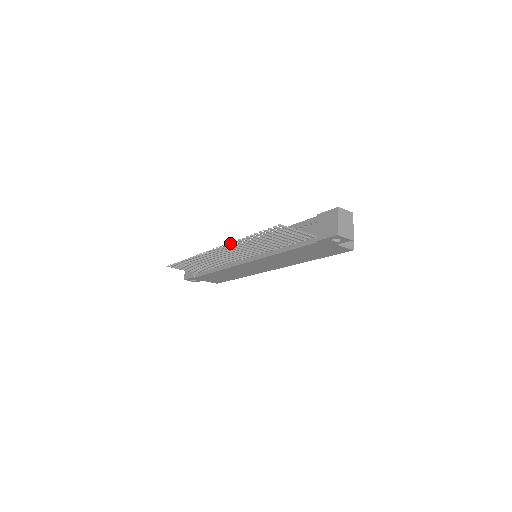
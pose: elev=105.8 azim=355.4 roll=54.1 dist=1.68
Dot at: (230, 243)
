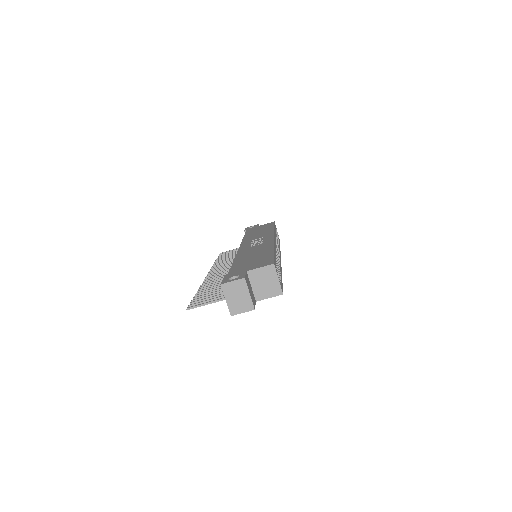
Dot at: occluded
